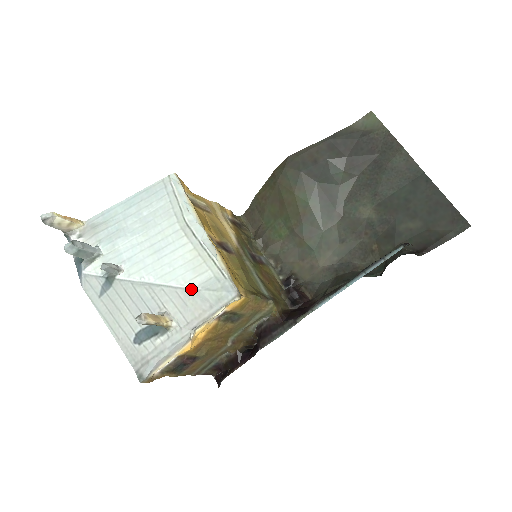
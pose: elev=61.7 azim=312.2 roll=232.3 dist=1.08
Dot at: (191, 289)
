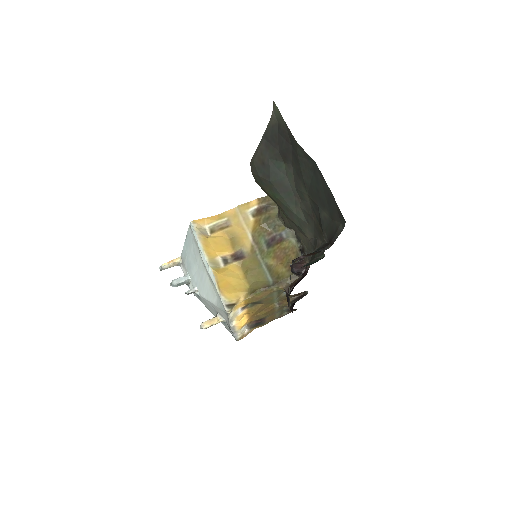
Dot at: (215, 305)
